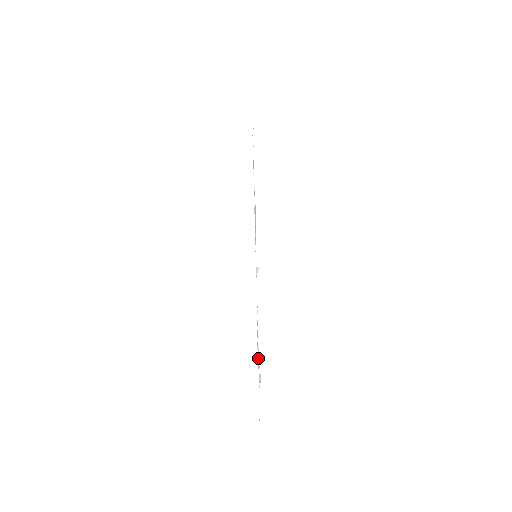
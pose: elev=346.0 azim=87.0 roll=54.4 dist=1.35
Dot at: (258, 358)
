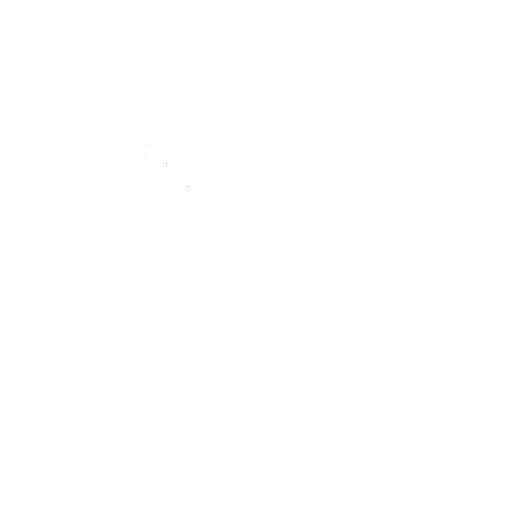
Dot at: occluded
